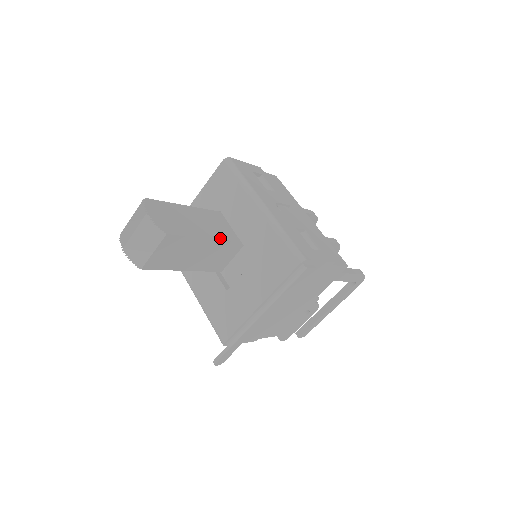
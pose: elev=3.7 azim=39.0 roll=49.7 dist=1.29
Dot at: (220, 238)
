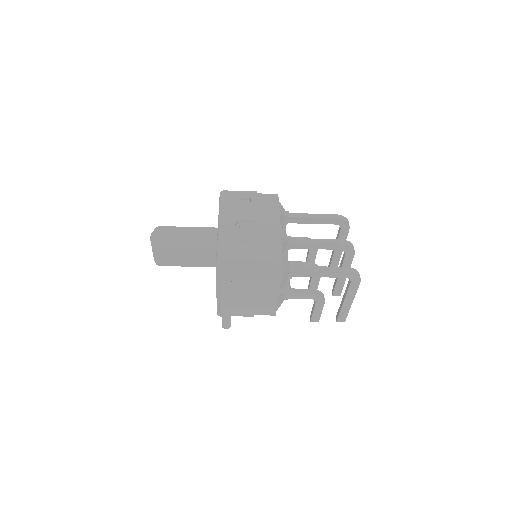
Dot at: (200, 247)
